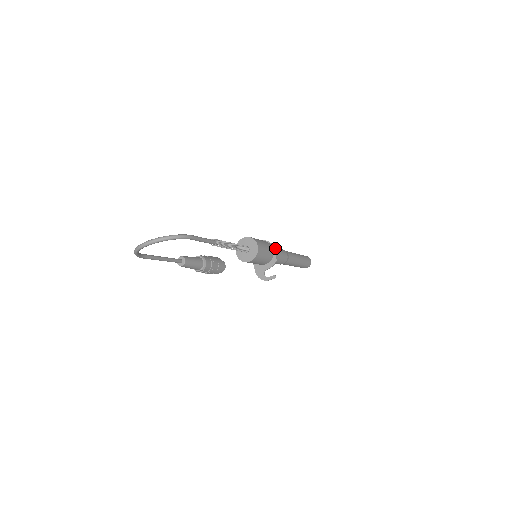
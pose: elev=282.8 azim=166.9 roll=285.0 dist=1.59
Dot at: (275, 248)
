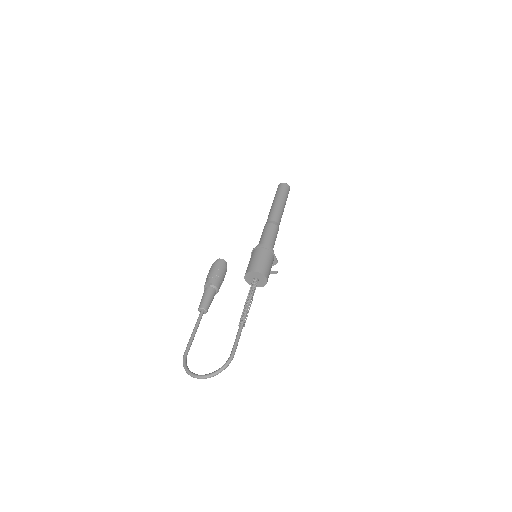
Dot at: (271, 240)
